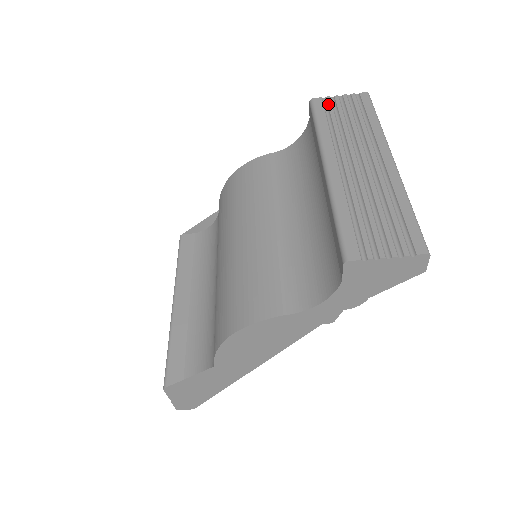
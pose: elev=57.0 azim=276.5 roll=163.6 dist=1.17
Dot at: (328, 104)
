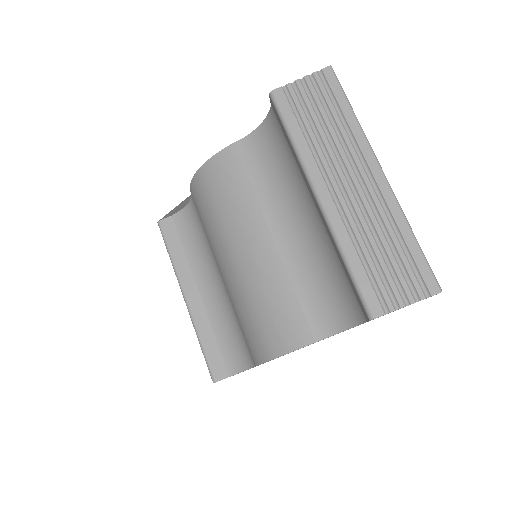
Dot at: (292, 98)
